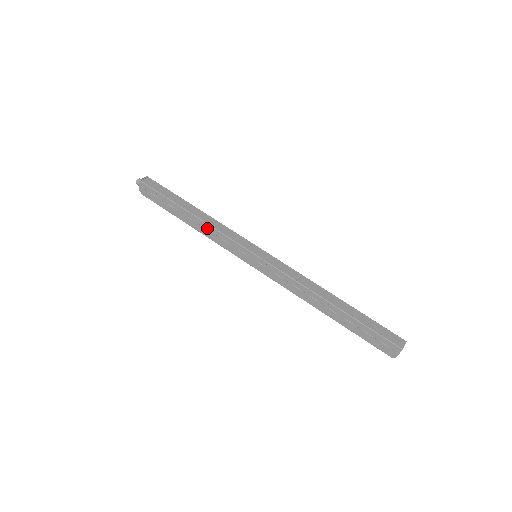
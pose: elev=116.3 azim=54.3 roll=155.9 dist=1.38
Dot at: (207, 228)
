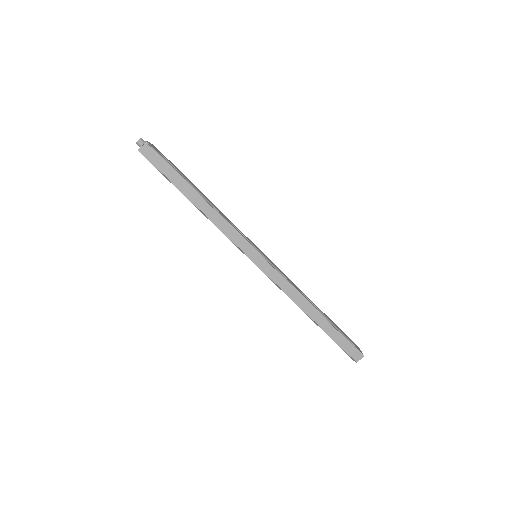
Dot at: (211, 219)
